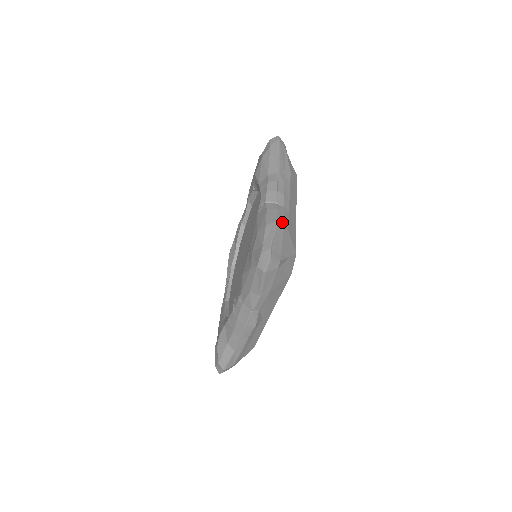
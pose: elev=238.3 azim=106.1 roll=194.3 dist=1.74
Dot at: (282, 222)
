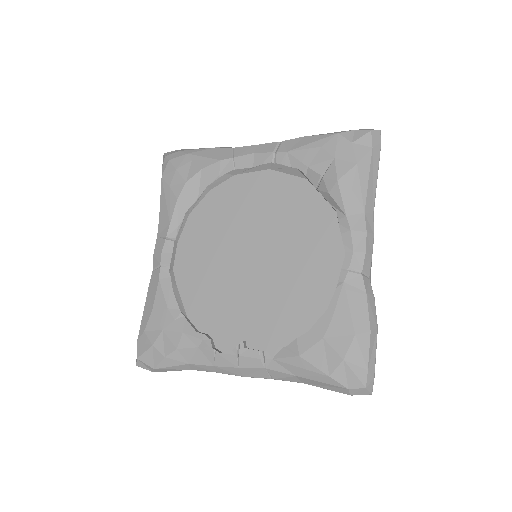
Dot at: occluded
